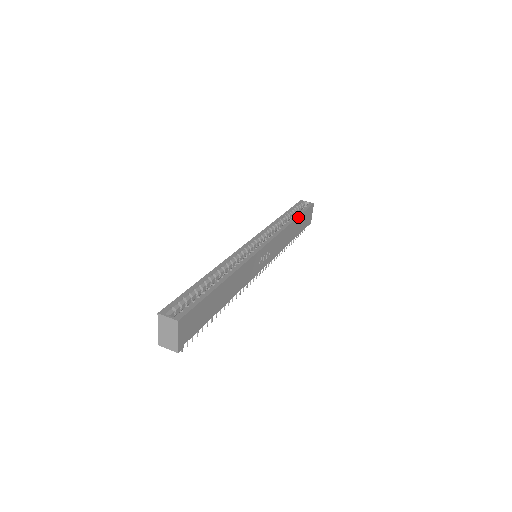
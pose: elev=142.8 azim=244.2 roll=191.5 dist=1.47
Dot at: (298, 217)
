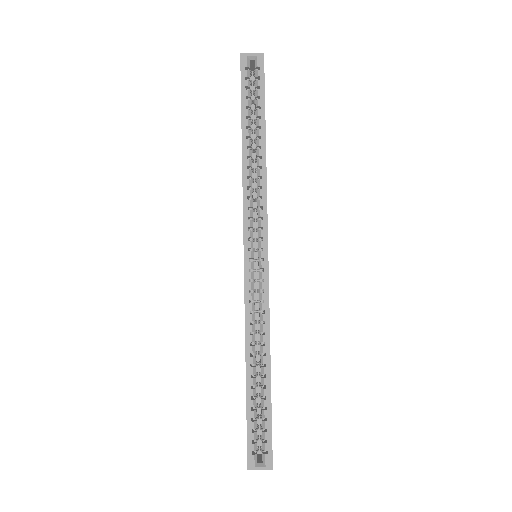
Dot at: (265, 127)
